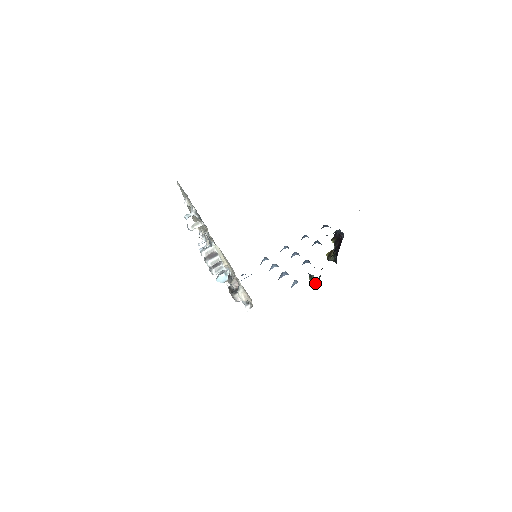
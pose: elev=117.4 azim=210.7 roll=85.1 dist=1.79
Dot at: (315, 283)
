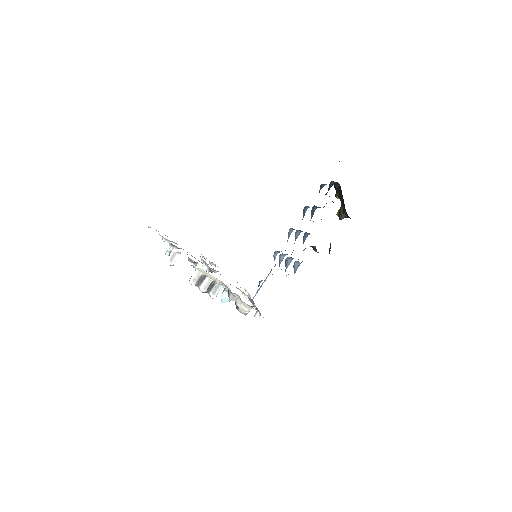
Dot at: (329, 252)
